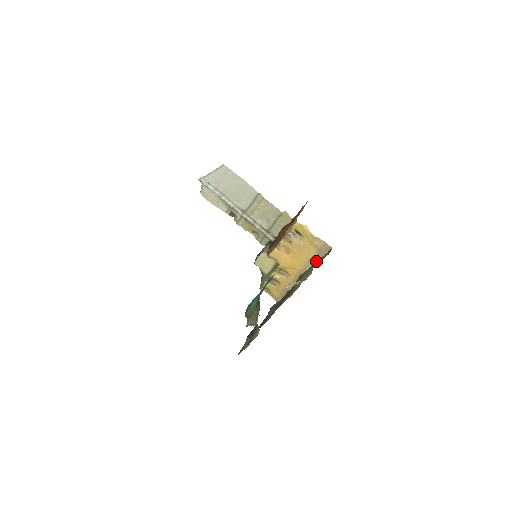
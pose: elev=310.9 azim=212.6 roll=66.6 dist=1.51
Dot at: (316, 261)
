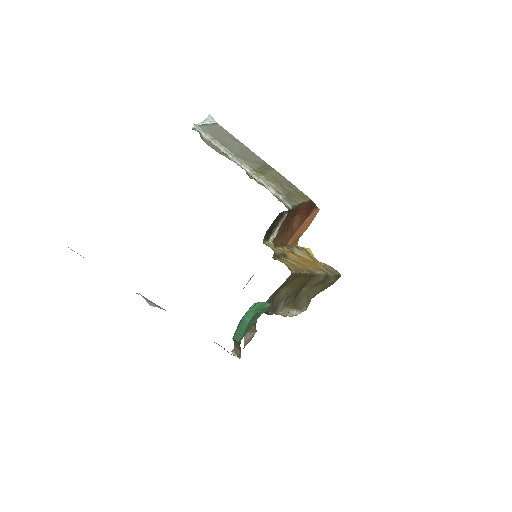
Dot at: (325, 273)
